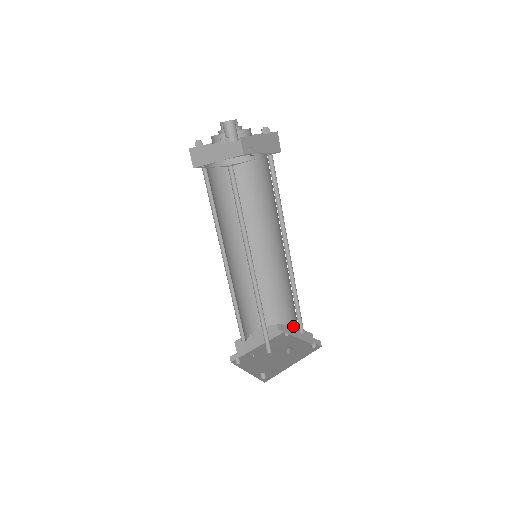
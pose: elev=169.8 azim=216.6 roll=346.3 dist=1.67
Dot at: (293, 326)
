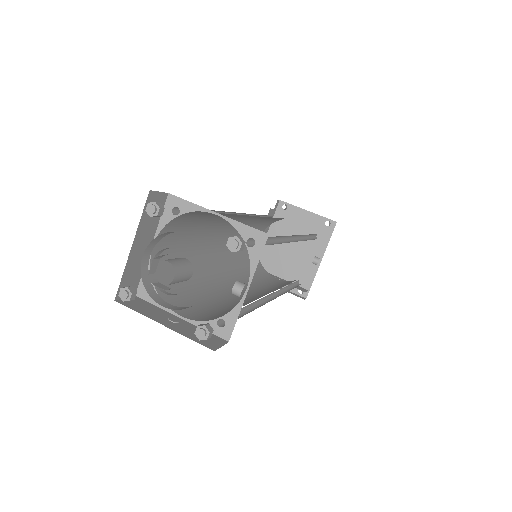
Dot at: occluded
